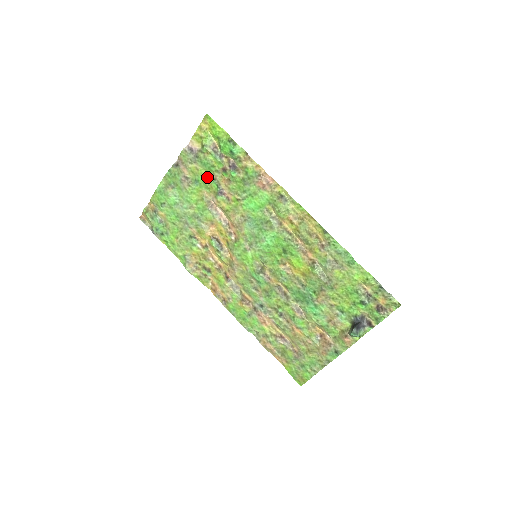
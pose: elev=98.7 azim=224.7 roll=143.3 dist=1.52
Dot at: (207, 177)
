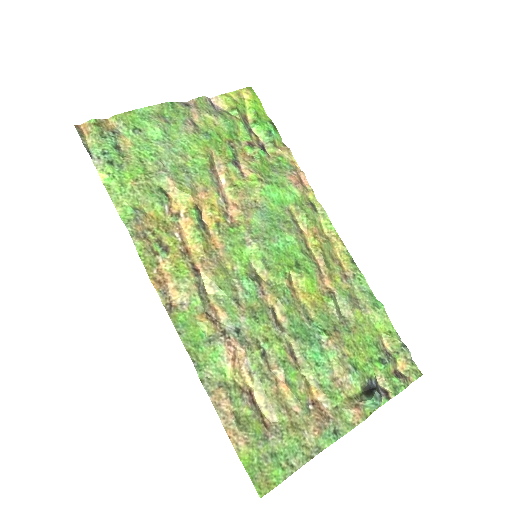
Dot at: (223, 139)
